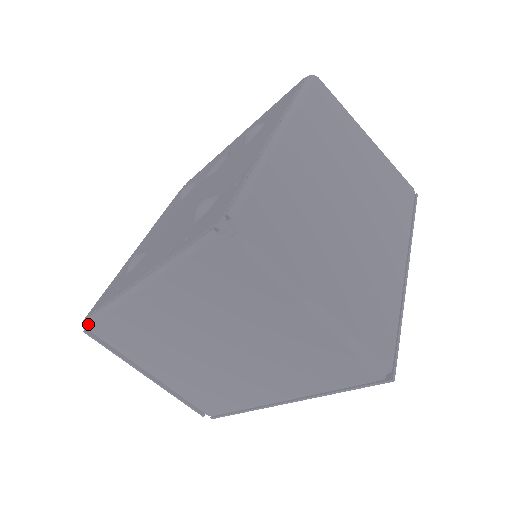
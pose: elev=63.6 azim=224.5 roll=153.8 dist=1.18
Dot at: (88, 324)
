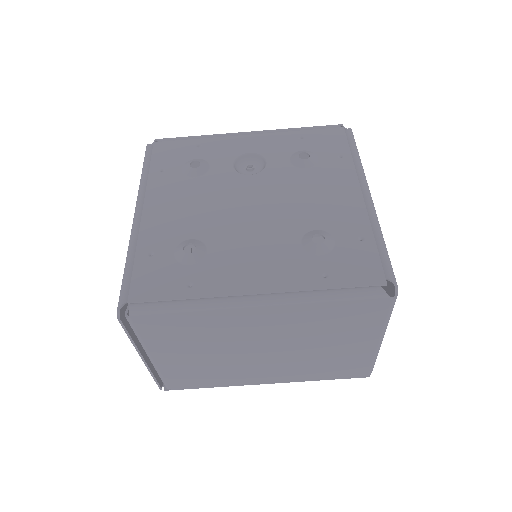
Dot at: (139, 314)
